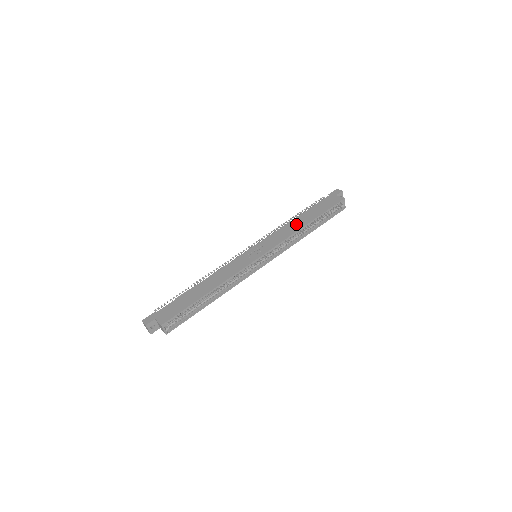
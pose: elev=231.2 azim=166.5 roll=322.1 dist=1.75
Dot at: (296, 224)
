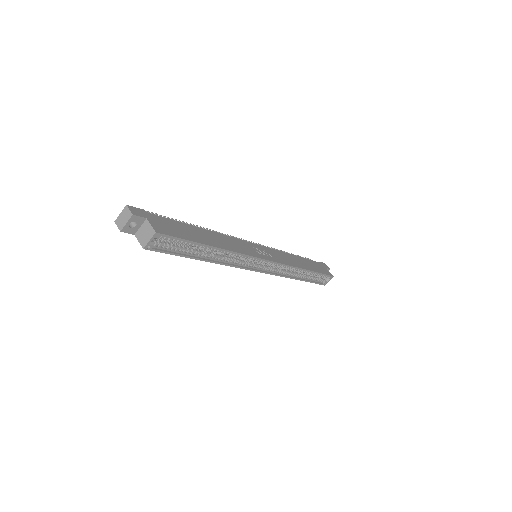
Dot at: (297, 261)
